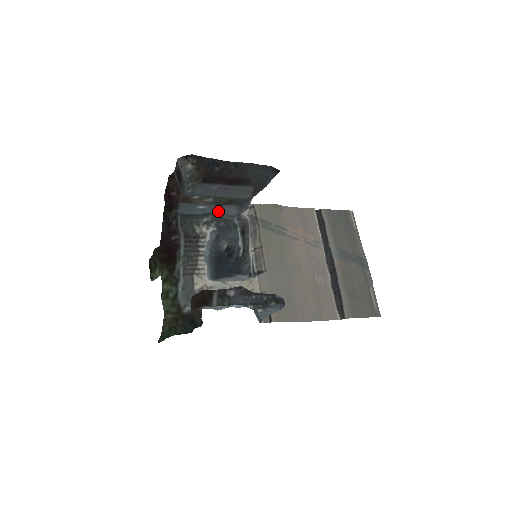
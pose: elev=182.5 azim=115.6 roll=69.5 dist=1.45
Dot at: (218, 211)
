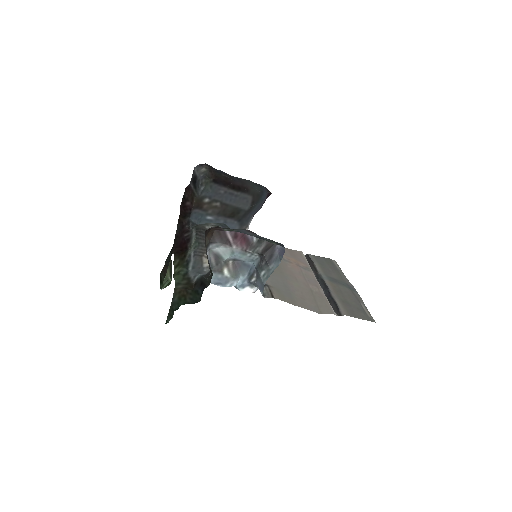
Dot at: occluded
